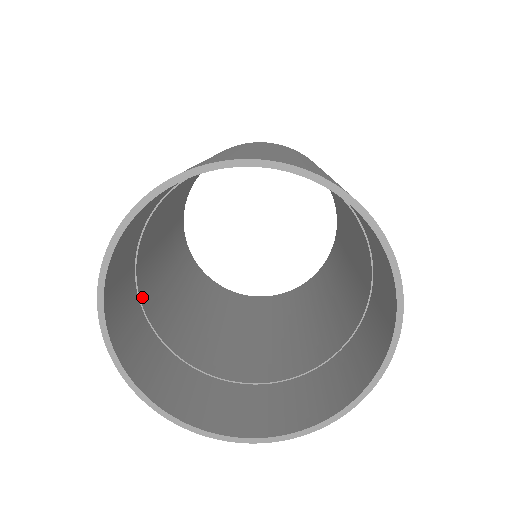
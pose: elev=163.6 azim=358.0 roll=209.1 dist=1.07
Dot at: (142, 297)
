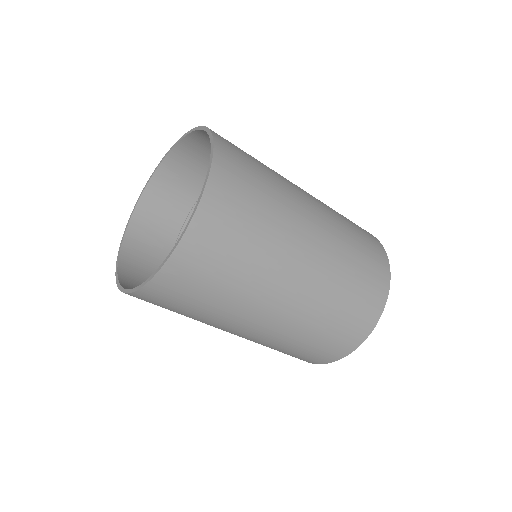
Dot at: occluded
